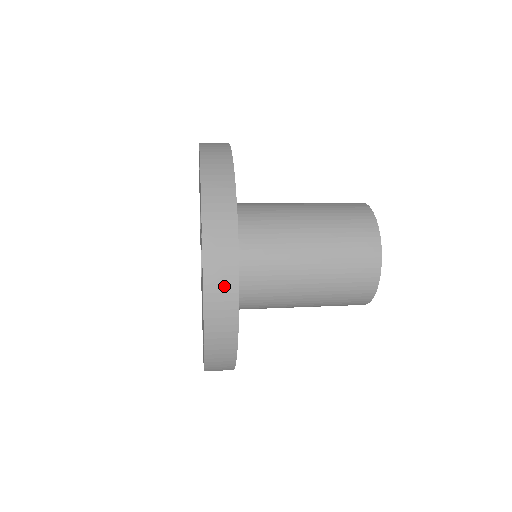
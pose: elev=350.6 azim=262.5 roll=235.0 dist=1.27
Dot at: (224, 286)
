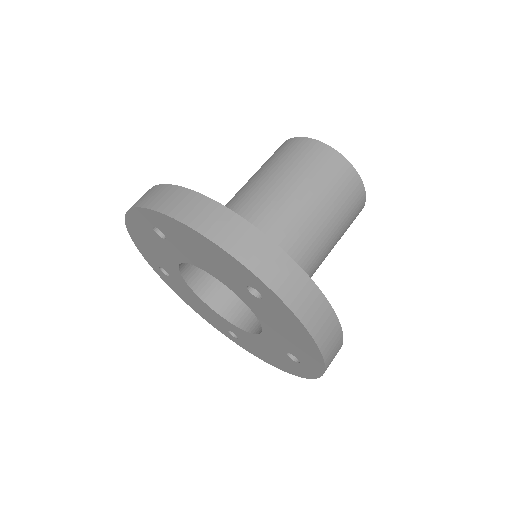
Dot at: (318, 311)
